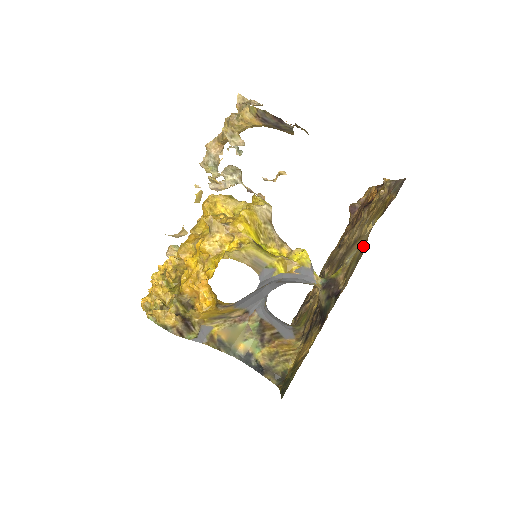
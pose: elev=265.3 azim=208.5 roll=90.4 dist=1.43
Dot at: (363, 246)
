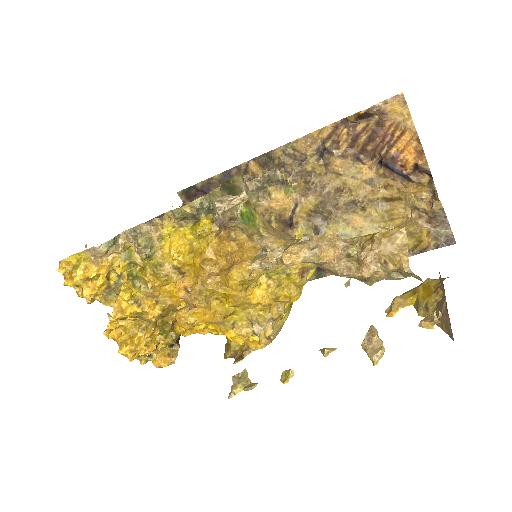
Dot at: occluded
